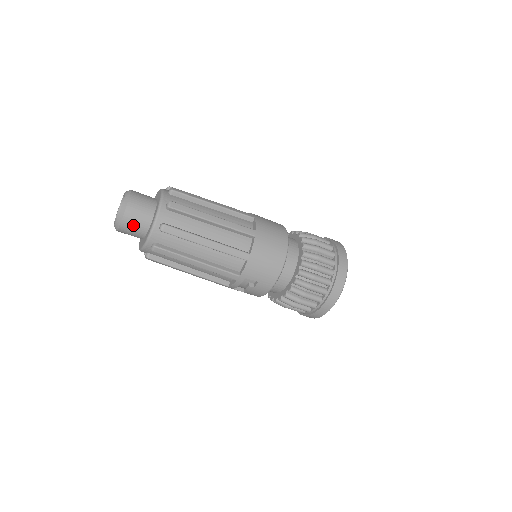
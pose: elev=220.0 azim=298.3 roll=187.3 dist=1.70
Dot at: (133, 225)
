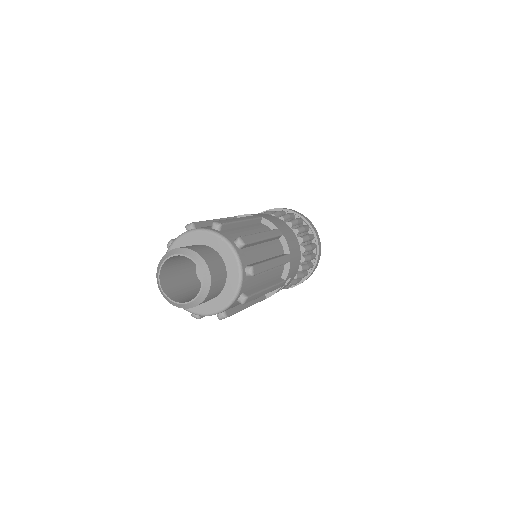
Dot at: (216, 288)
